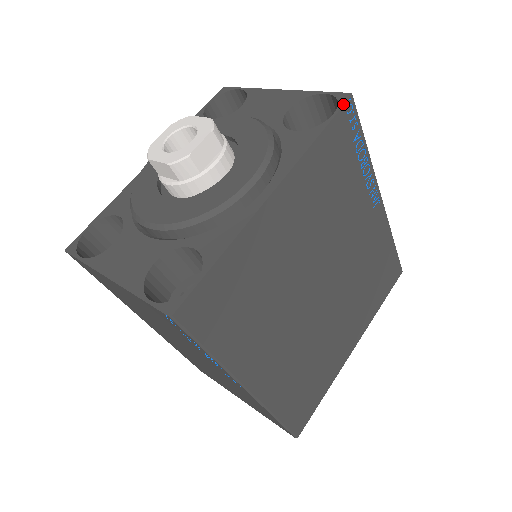
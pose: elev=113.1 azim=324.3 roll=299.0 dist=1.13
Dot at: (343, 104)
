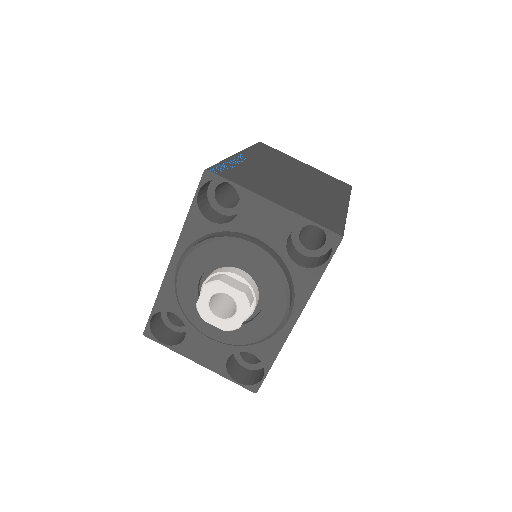
Dot at: (336, 248)
